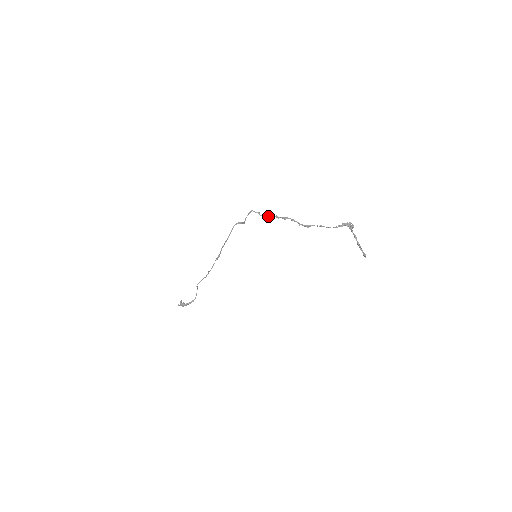
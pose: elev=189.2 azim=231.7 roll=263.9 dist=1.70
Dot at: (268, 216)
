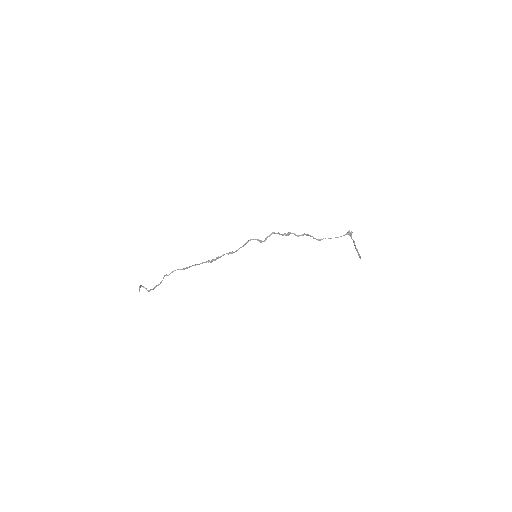
Dot at: (288, 235)
